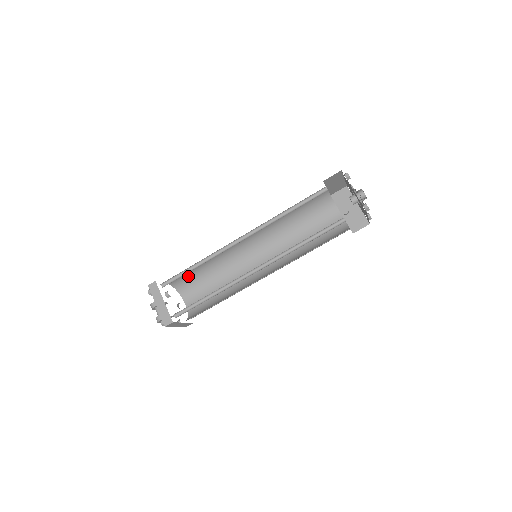
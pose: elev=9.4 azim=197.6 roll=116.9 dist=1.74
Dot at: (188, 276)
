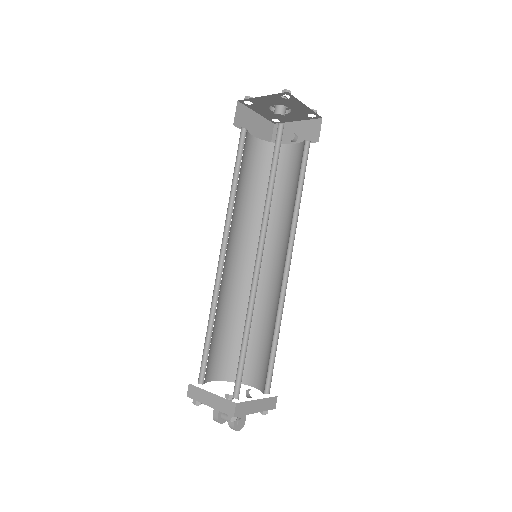
Dot at: (226, 353)
